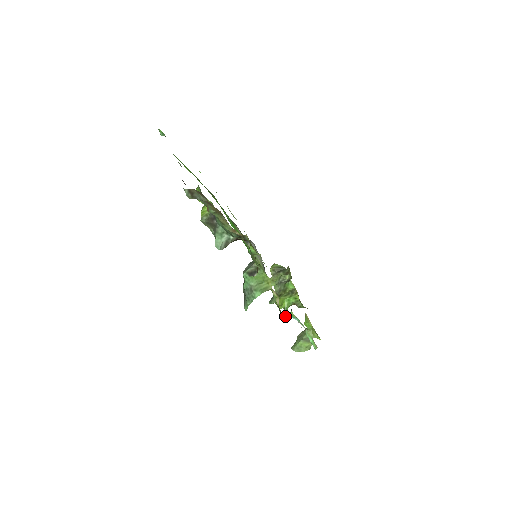
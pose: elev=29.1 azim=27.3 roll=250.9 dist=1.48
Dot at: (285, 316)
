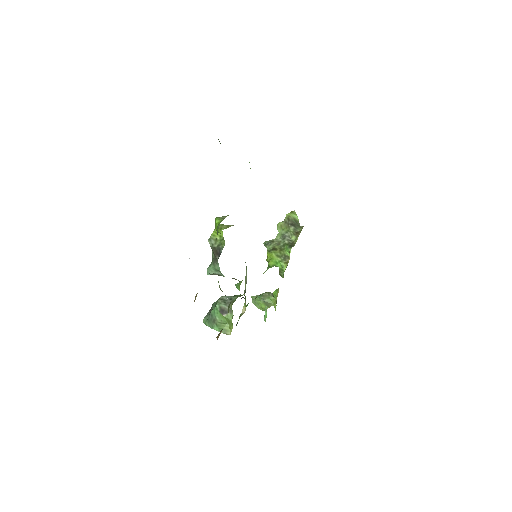
Dot at: occluded
